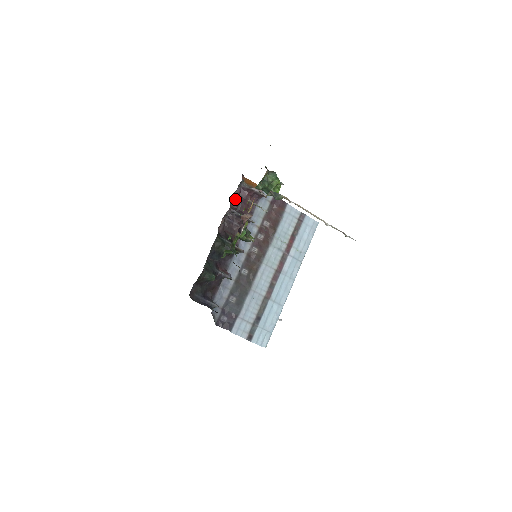
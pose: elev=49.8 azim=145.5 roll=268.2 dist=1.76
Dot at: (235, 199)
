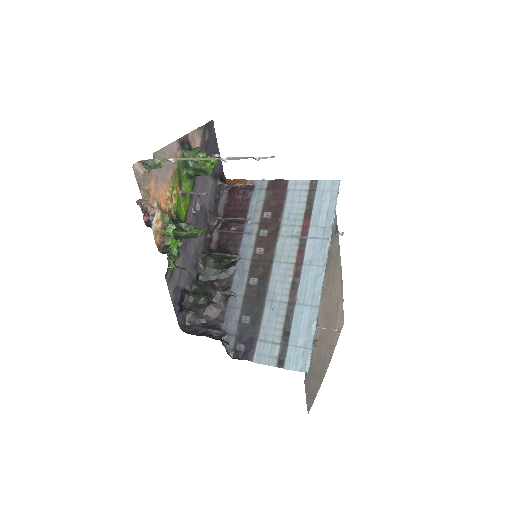
Dot at: (224, 206)
